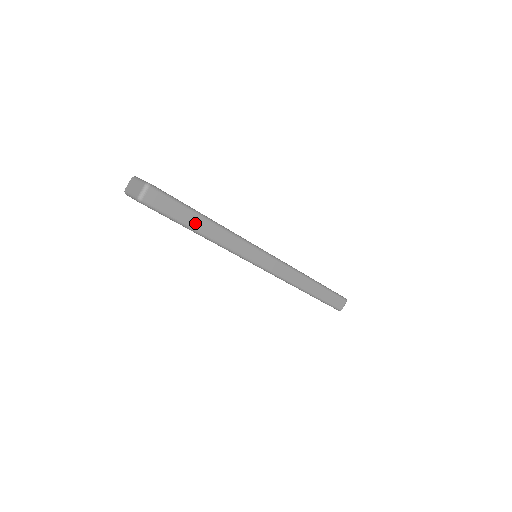
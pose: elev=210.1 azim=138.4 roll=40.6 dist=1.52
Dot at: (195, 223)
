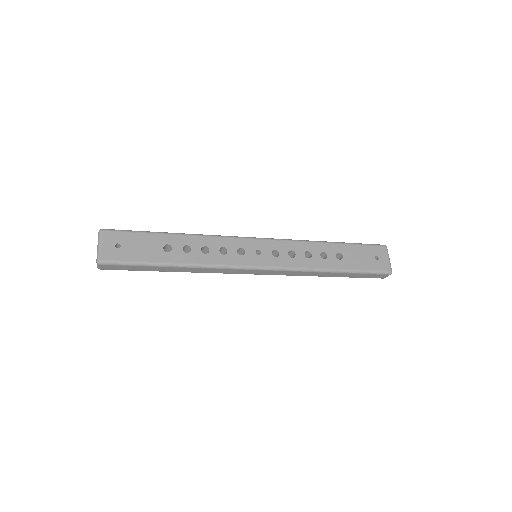
Dot at: (160, 269)
